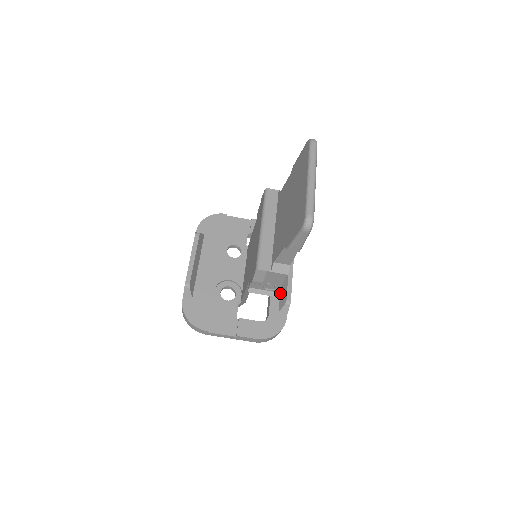
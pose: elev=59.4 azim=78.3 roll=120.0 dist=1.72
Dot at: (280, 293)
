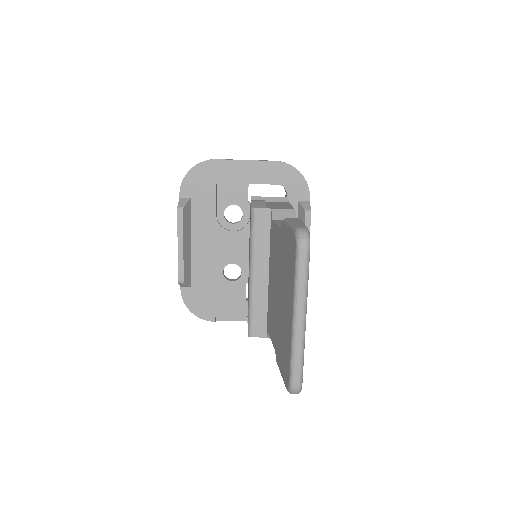
Dot at: occluded
